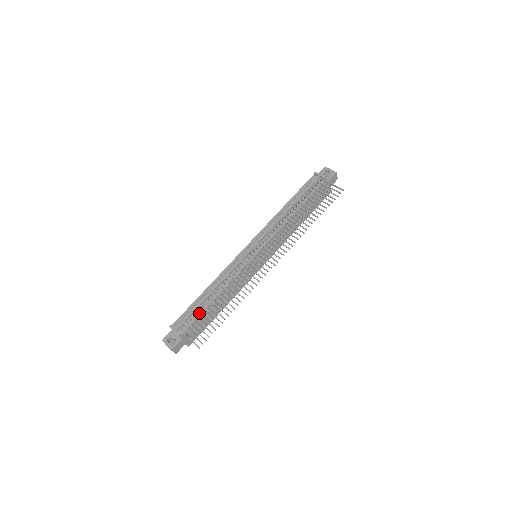
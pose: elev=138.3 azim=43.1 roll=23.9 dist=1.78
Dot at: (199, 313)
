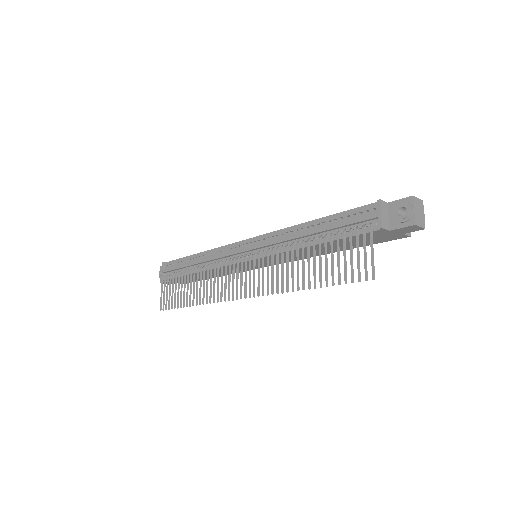
Dot at: occluded
